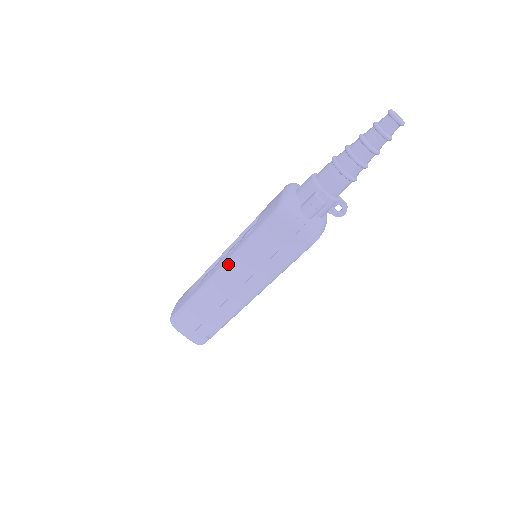
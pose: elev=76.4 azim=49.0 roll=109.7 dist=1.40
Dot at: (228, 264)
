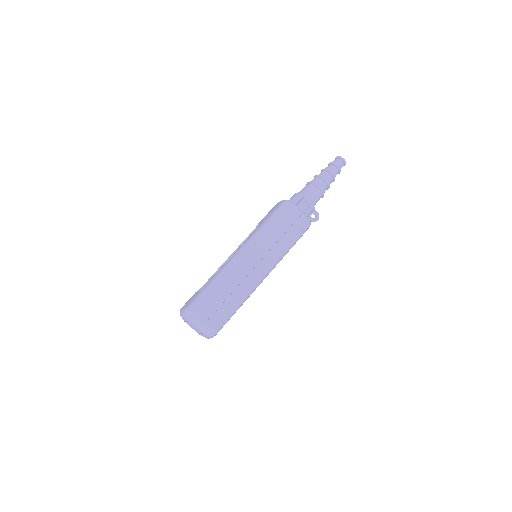
Dot at: (247, 245)
